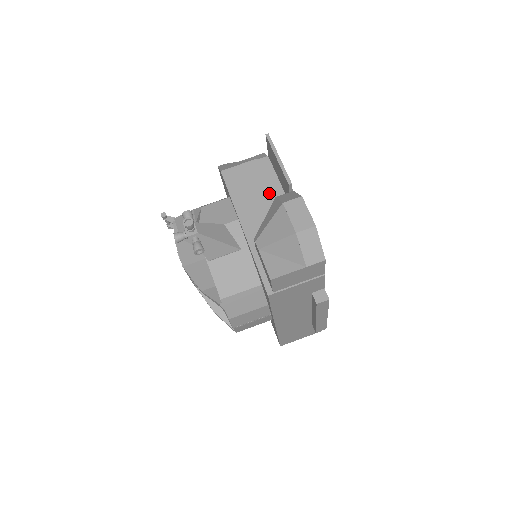
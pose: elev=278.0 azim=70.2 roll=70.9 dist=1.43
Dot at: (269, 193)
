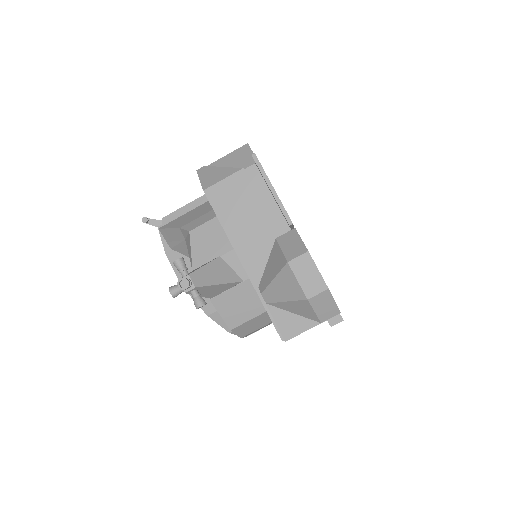
Dot at: (265, 215)
